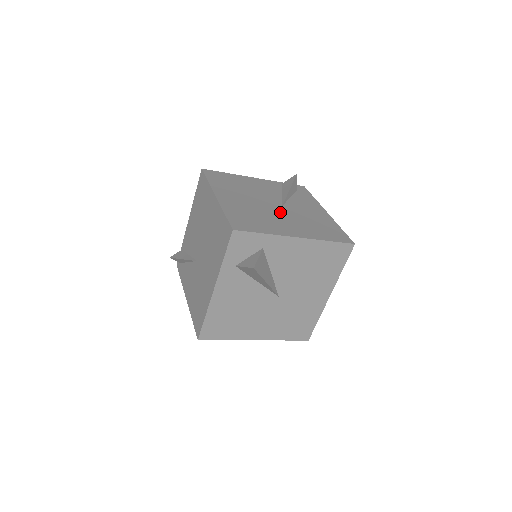
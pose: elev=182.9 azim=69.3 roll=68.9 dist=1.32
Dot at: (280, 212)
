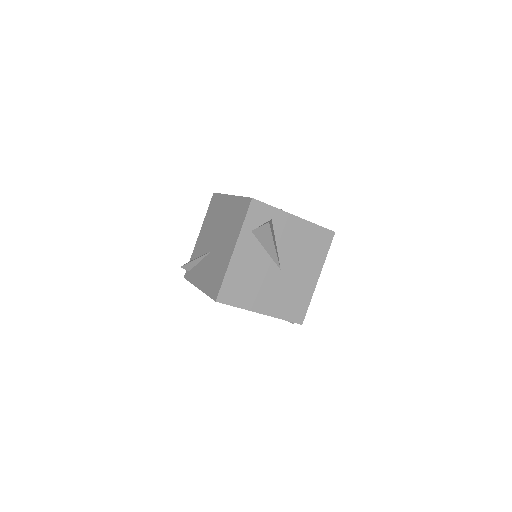
Dot at: occluded
